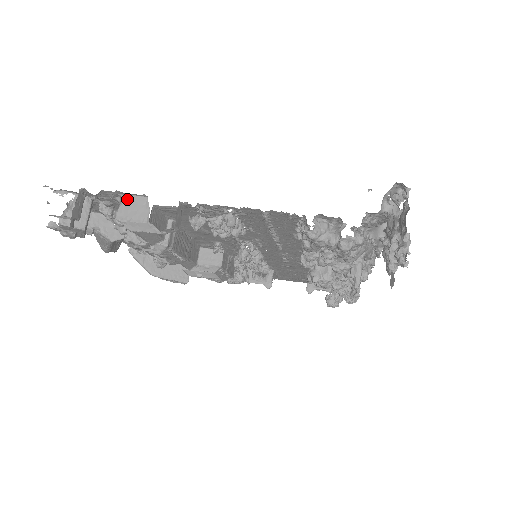
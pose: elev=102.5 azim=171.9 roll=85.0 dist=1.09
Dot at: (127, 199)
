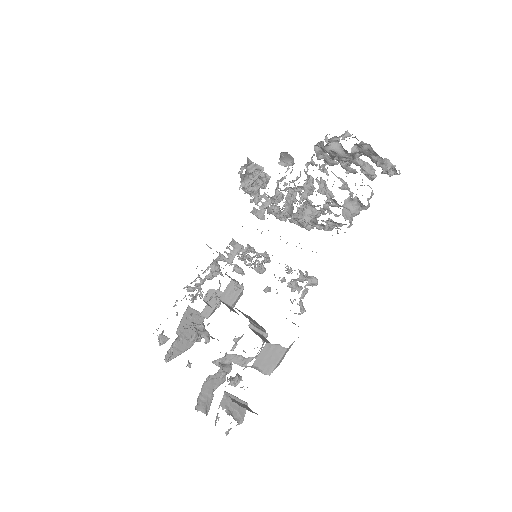
Dot at: (258, 361)
